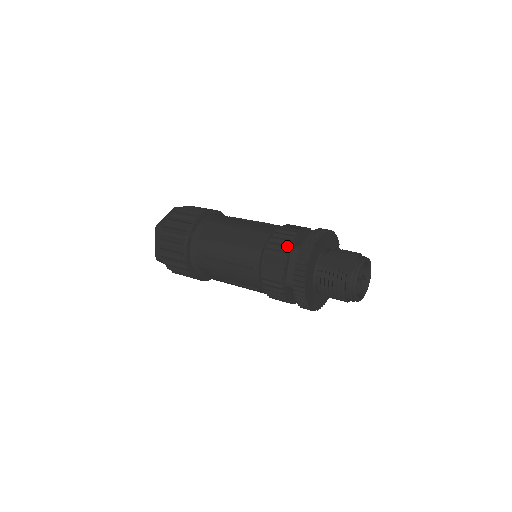
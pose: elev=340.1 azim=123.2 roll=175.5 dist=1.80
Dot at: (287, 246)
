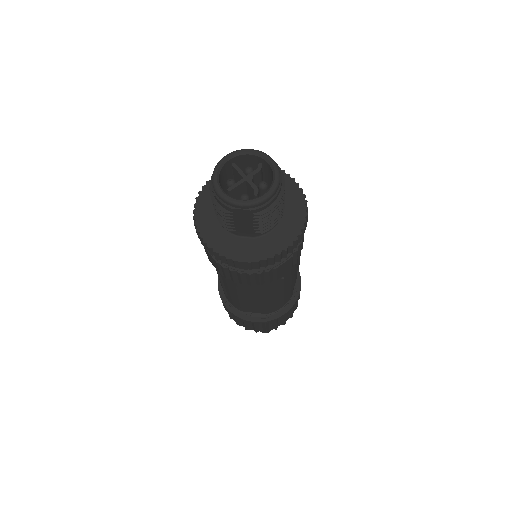
Dot at: occluded
